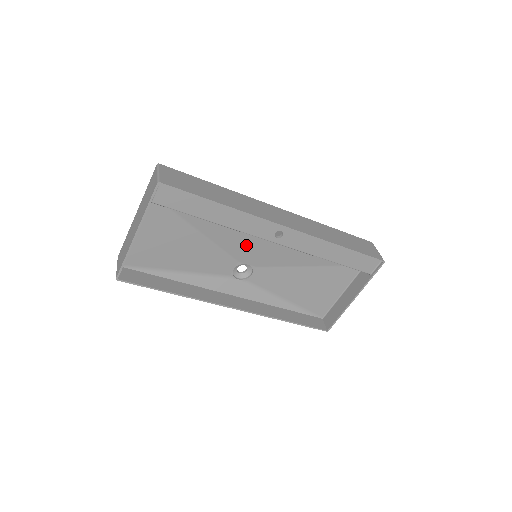
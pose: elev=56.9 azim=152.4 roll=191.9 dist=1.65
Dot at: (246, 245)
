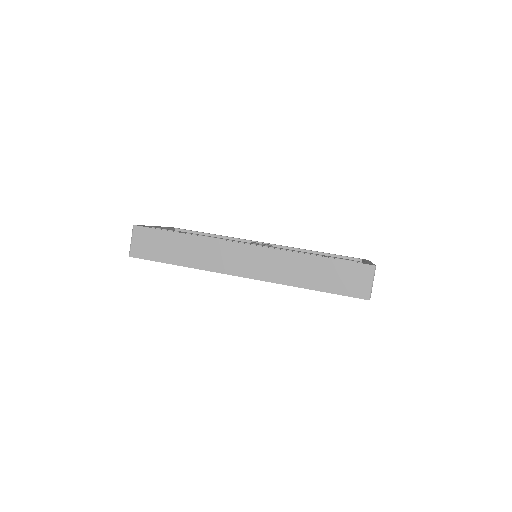
Dot at: occluded
